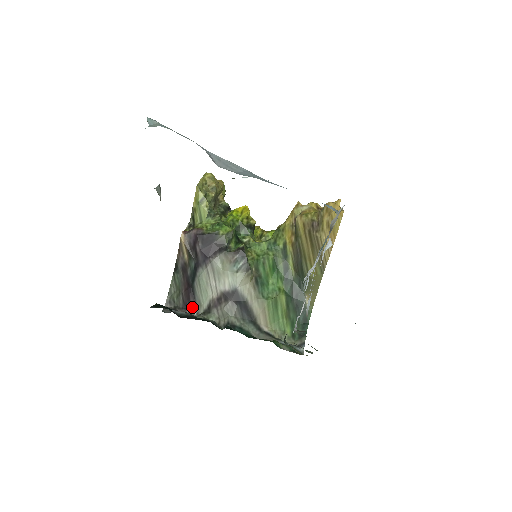
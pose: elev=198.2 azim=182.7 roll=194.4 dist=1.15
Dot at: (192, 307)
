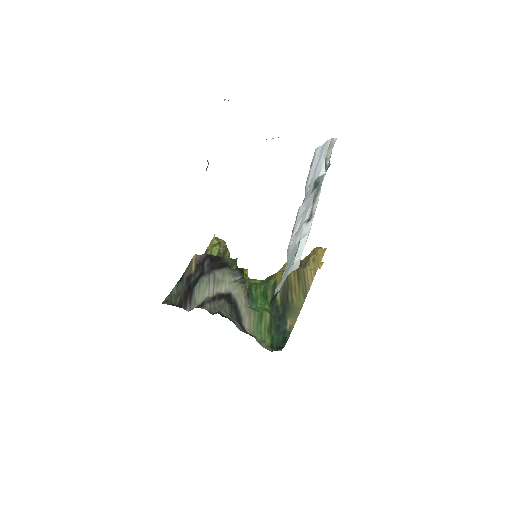
Dot at: (187, 305)
